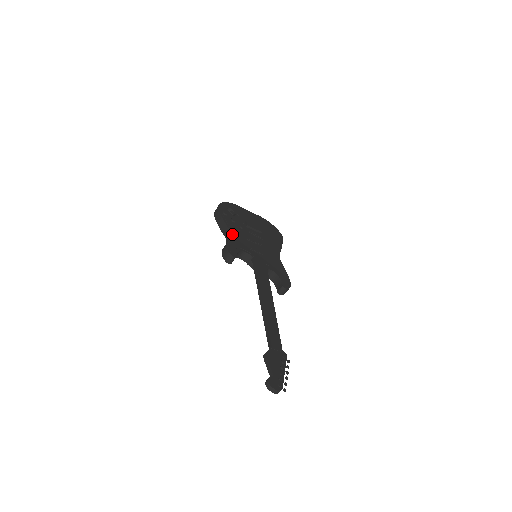
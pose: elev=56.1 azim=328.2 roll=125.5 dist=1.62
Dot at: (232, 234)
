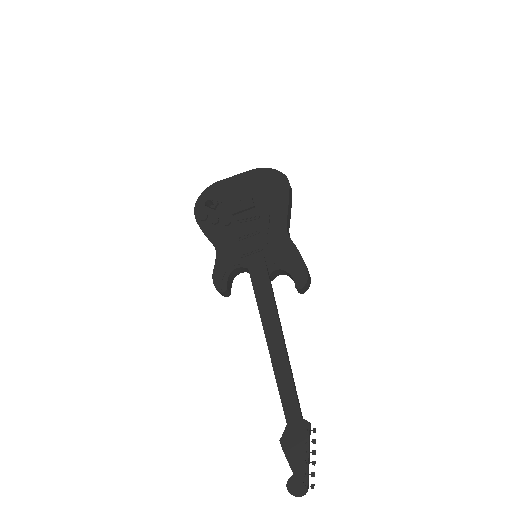
Dot at: (217, 250)
